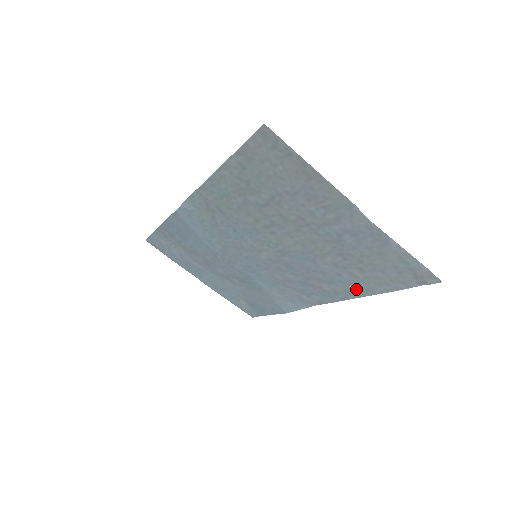
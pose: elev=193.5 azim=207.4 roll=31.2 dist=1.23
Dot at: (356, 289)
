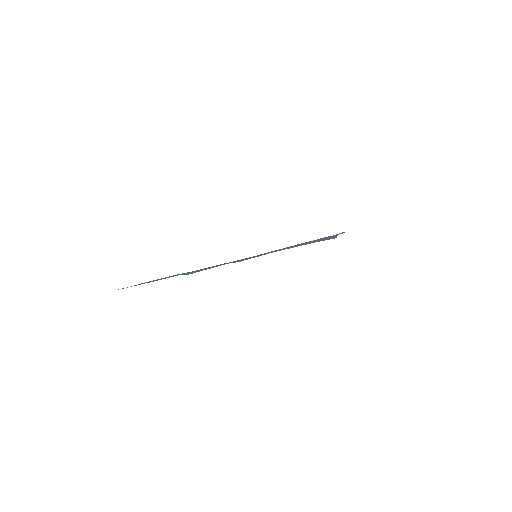
Dot at: occluded
